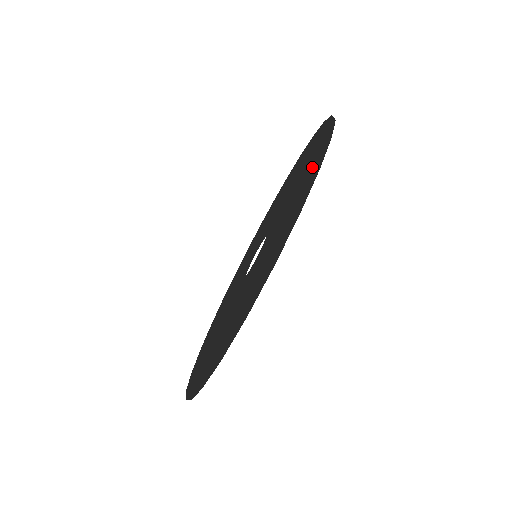
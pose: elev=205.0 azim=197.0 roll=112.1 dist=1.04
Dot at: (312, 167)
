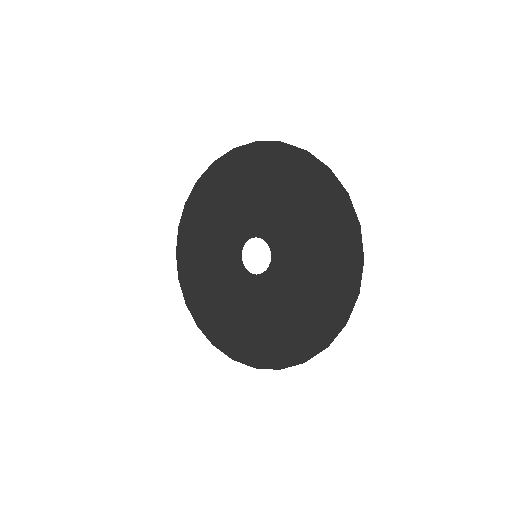
Dot at: (335, 212)
